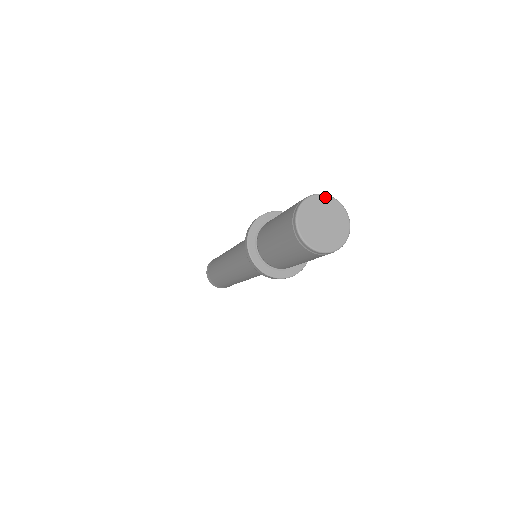
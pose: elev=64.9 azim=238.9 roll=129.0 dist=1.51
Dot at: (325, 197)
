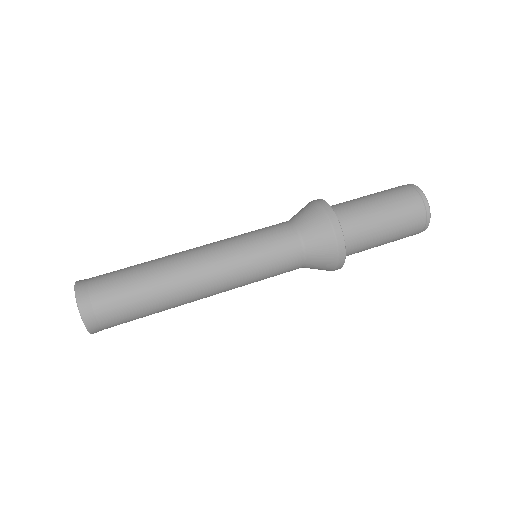
Dot at: occluded
